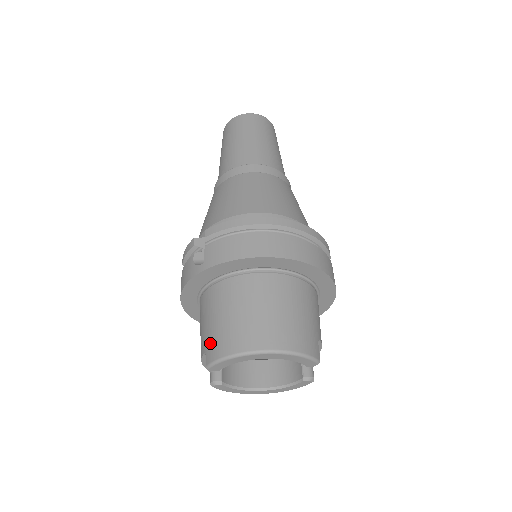
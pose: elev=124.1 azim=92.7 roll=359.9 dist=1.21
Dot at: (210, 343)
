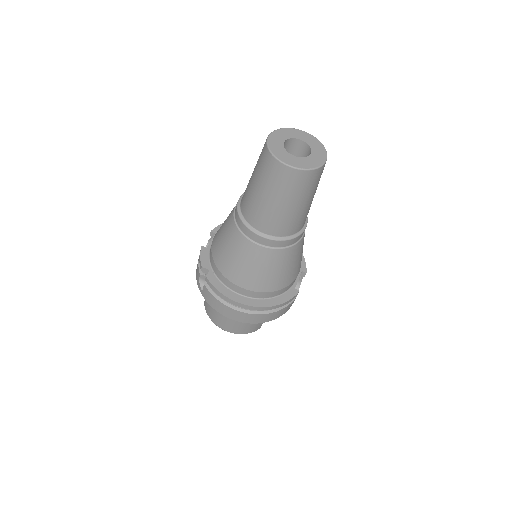
Dot at: (206, 302)
